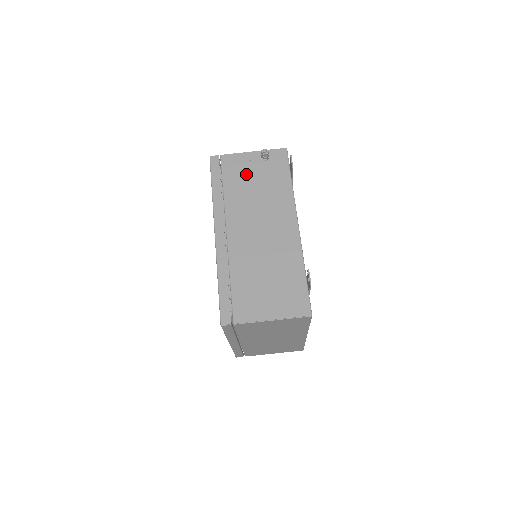
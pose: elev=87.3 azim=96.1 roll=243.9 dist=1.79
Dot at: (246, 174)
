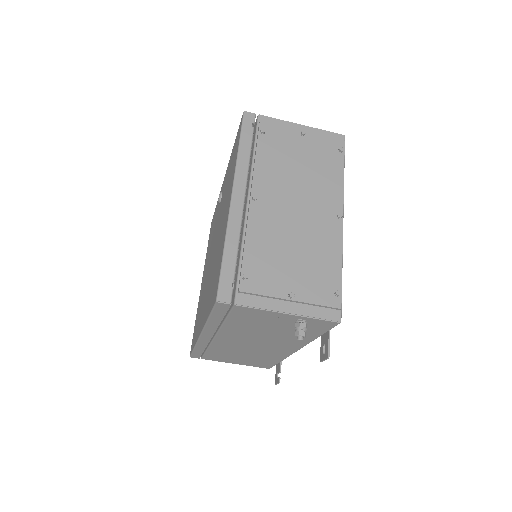
Dot at: (263, 323)
